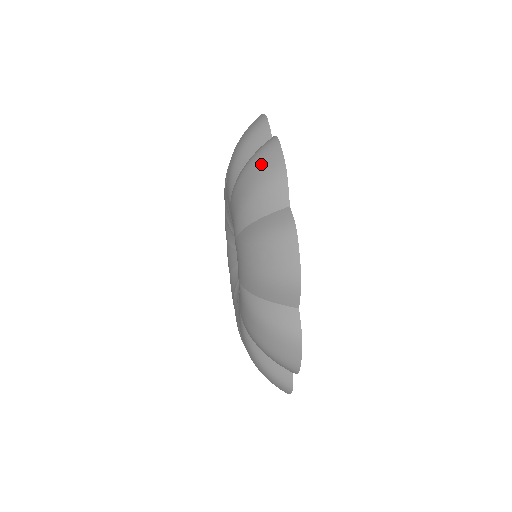
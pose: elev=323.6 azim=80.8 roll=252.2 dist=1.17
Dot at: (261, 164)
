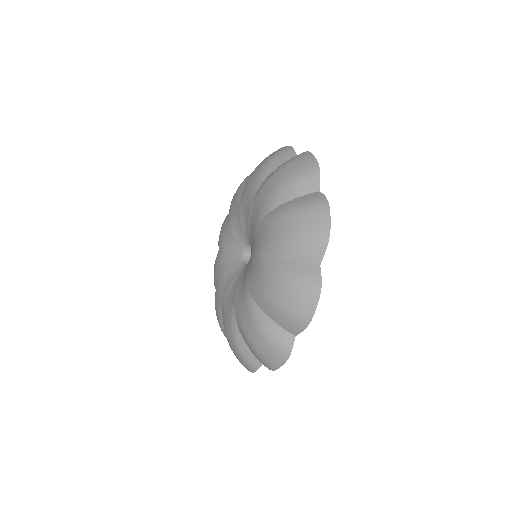
Dot at: (271, 154)
